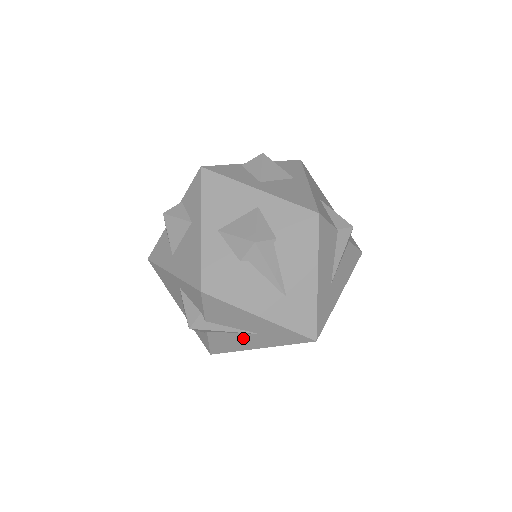
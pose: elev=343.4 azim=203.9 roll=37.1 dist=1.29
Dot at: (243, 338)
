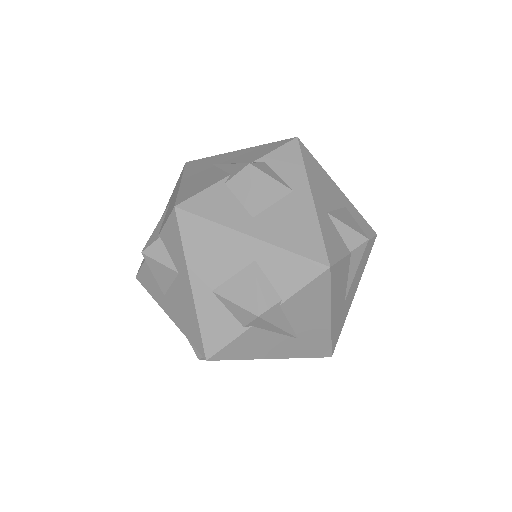
Dot at: occluded
